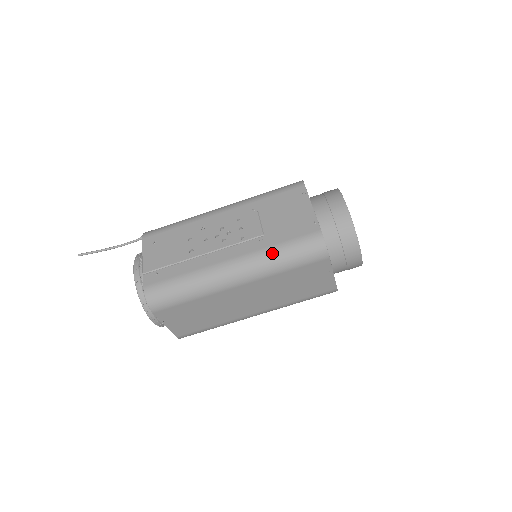
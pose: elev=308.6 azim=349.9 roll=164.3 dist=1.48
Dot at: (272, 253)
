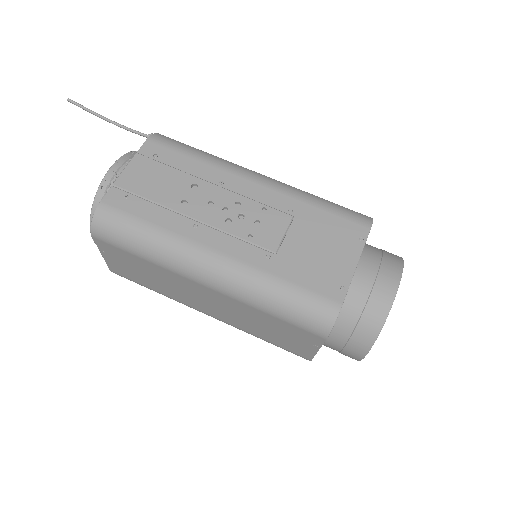
Dot at: (267, 284)
